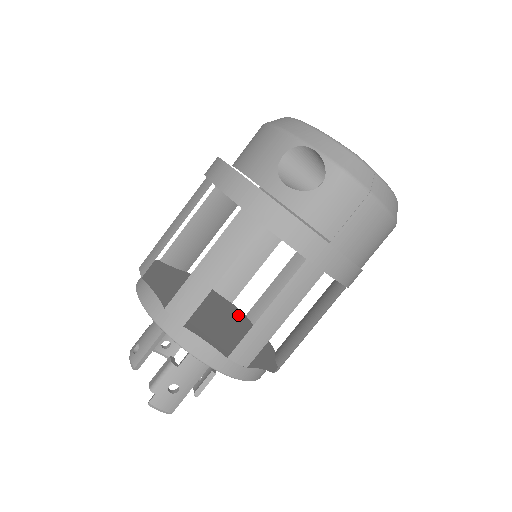
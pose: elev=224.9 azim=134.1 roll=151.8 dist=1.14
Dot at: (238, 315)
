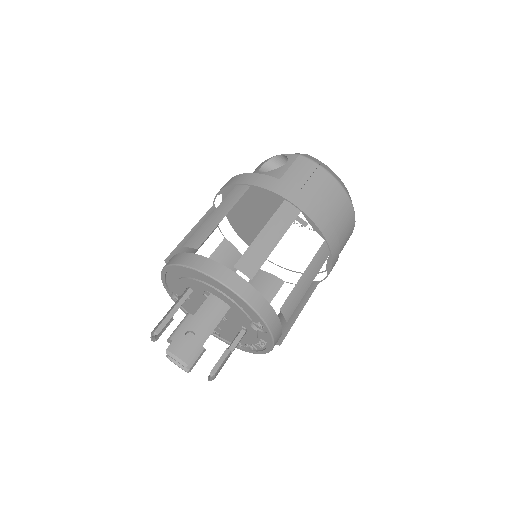
Dot at: occluded
